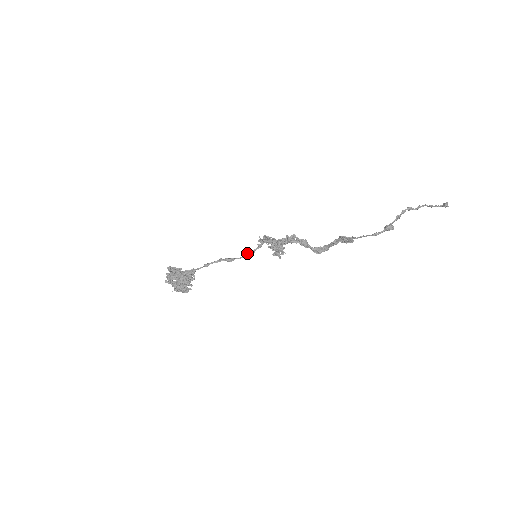
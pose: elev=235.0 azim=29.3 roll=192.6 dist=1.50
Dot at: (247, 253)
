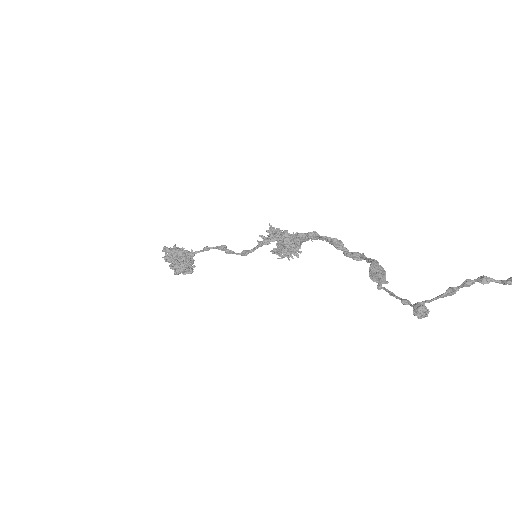
Dot at: (243, 252)
